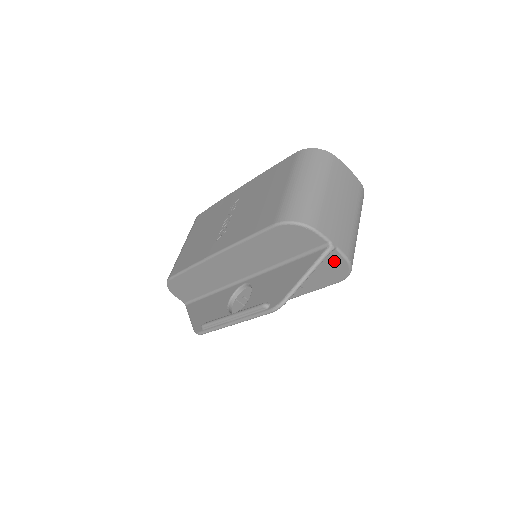
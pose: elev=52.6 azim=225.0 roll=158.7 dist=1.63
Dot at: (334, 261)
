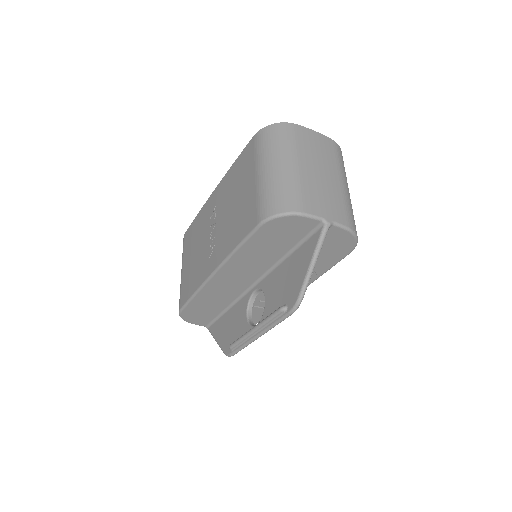
Dot at: (336, 236)
